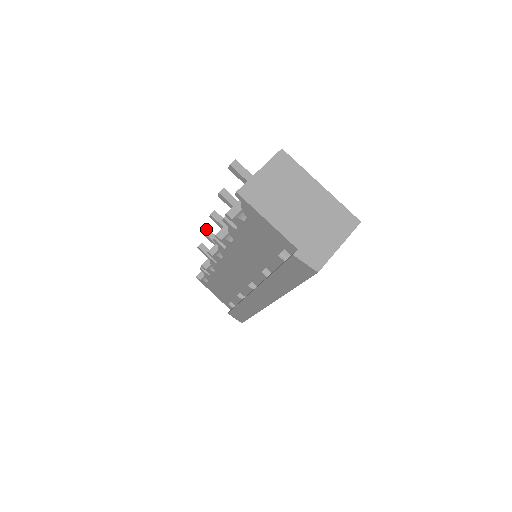
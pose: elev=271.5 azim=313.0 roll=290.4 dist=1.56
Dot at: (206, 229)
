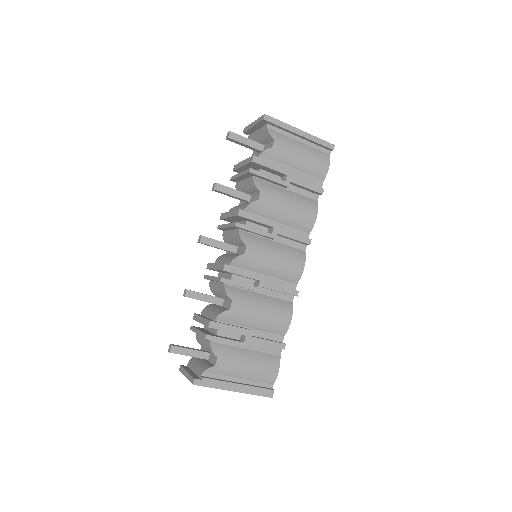
Dot at: (213, 189)
